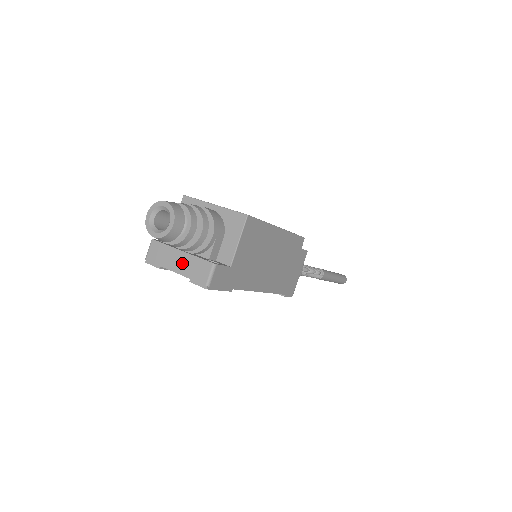
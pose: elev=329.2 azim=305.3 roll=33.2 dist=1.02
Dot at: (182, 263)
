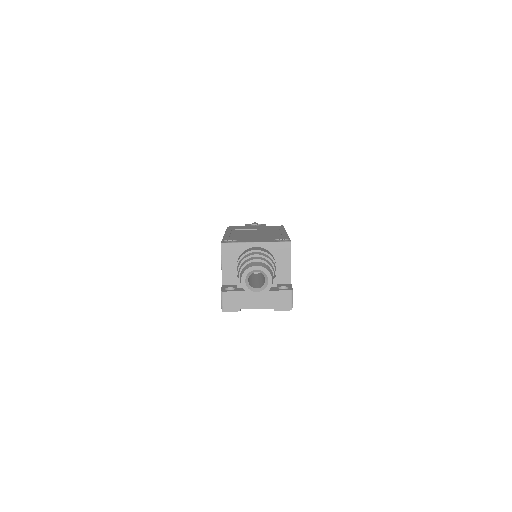
Dot at: (262, 300)
